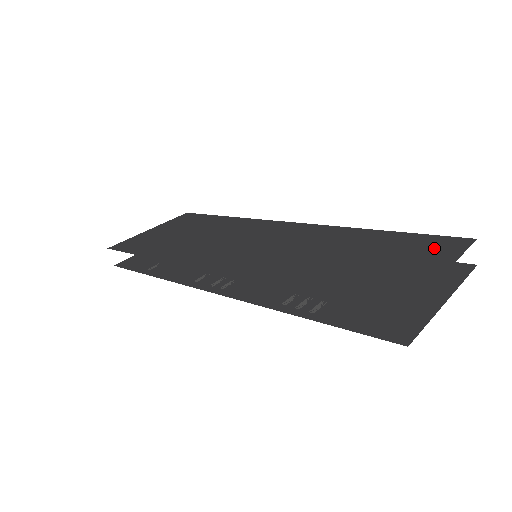
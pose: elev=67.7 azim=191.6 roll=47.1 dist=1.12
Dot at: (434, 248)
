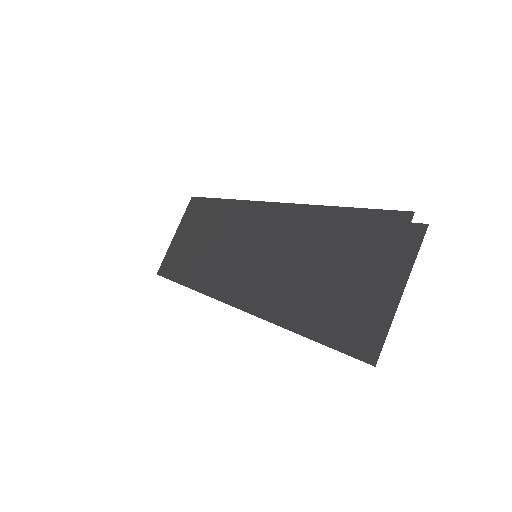
Dot at: (379, 238)
